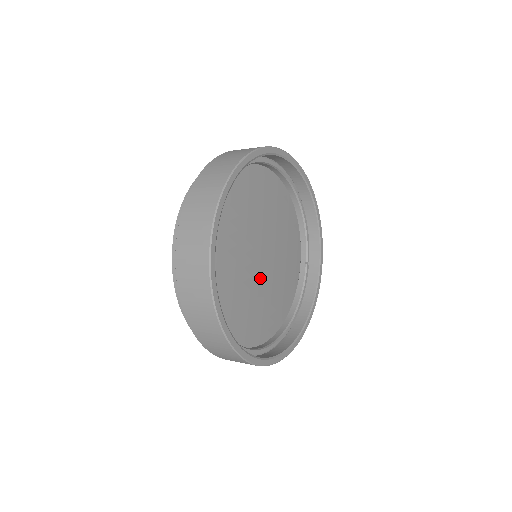
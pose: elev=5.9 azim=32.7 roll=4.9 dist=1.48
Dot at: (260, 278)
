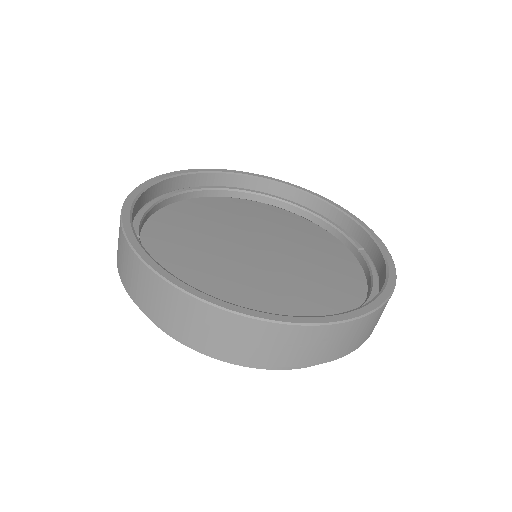
Dot at: (268, 267)
